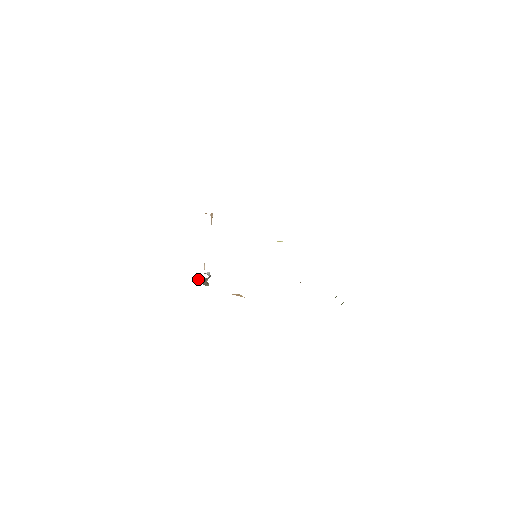
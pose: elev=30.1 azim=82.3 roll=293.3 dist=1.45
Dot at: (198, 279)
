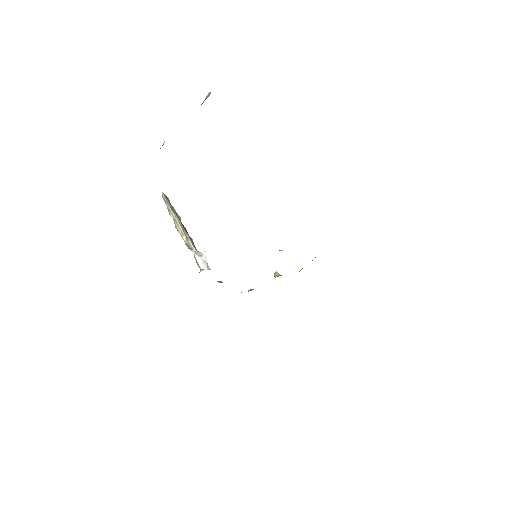
Dot at: (186, 243)
